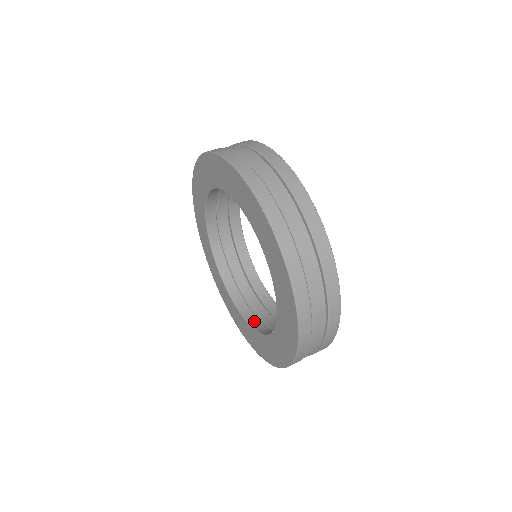
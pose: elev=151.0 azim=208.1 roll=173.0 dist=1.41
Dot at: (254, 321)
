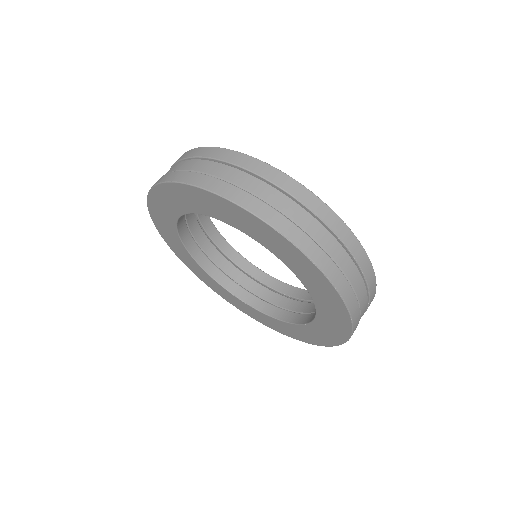
Dot at: (237, 290)
